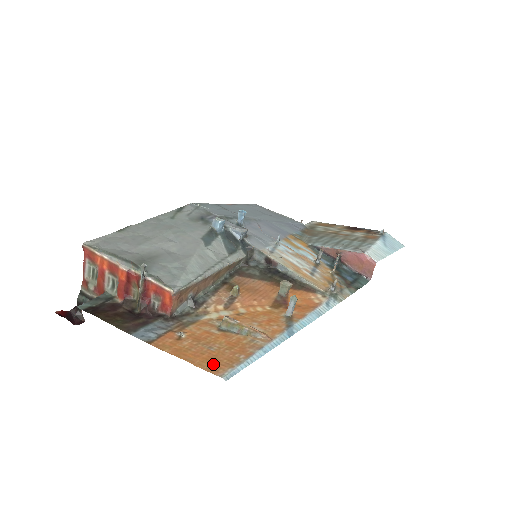
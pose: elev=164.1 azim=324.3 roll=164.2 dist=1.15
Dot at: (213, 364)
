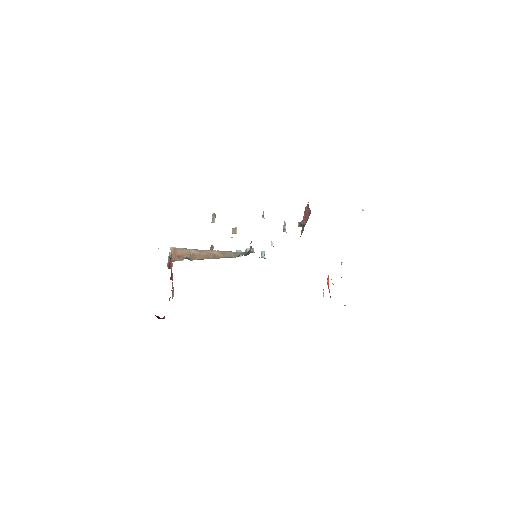
Dot at: occluded
